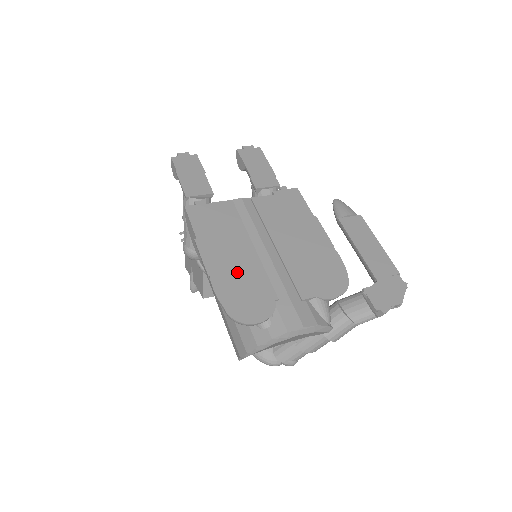
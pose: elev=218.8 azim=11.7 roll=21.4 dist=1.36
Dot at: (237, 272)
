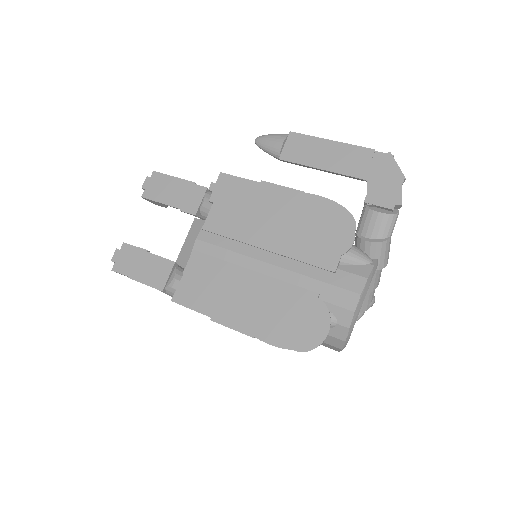
Dot at: (268, 309)
